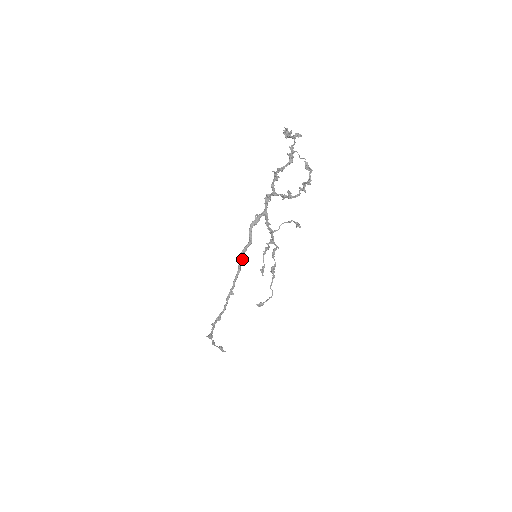
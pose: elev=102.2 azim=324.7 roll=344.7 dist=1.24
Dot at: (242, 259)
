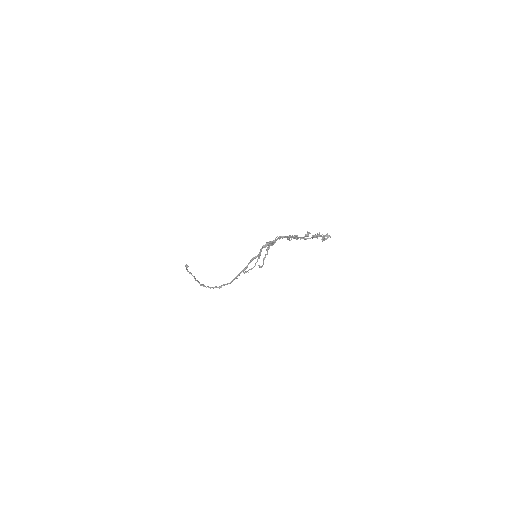
Dot at: occluded
